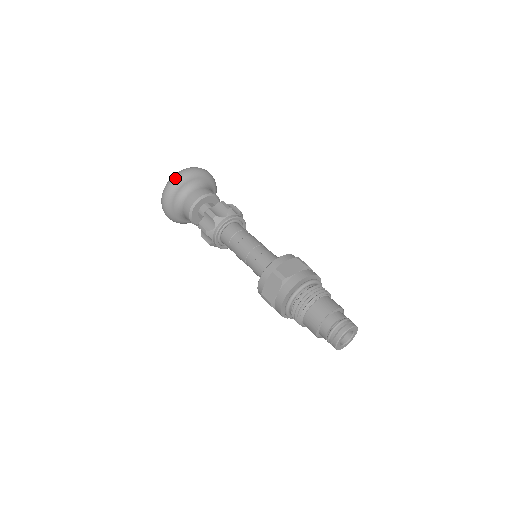
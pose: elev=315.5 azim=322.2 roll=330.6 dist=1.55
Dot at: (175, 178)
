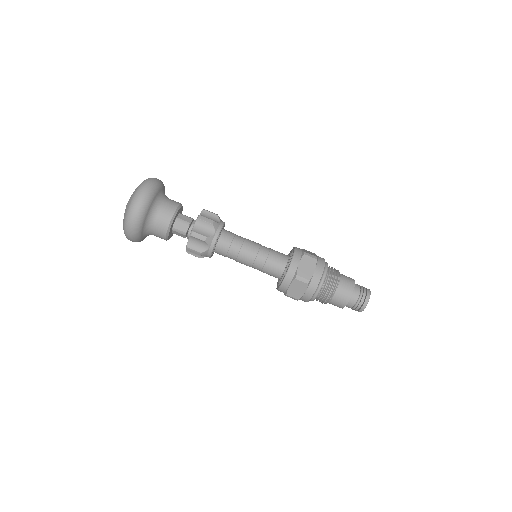
Dot at: (137, 210)
